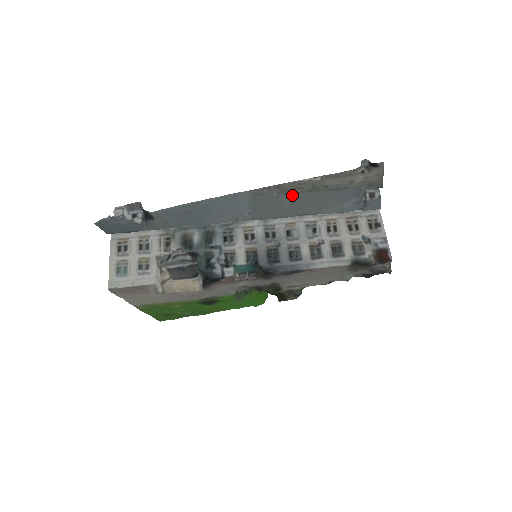
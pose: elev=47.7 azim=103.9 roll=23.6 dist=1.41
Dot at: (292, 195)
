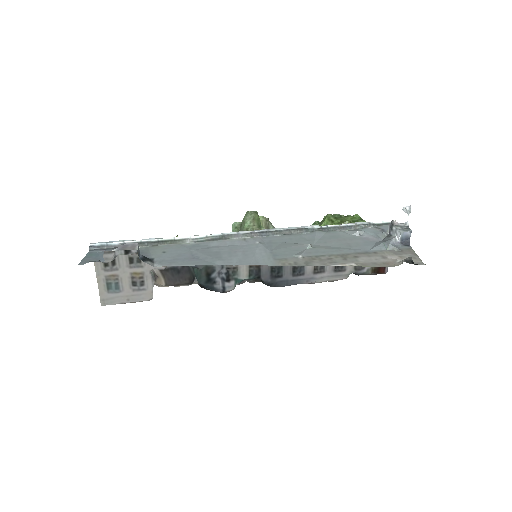
Dot at: (317, 253)
